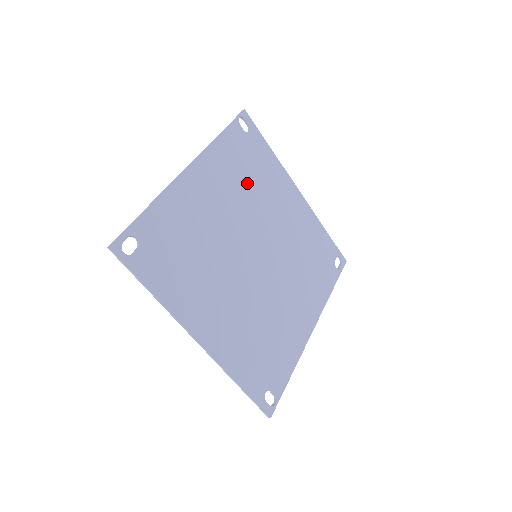
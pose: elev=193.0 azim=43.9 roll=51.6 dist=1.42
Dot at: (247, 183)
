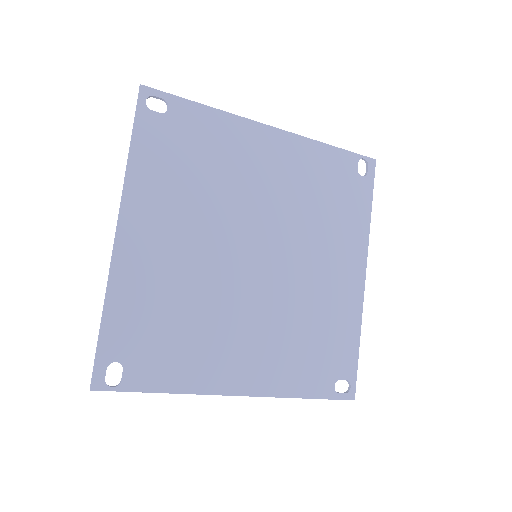
Dot at: (315, 201)
